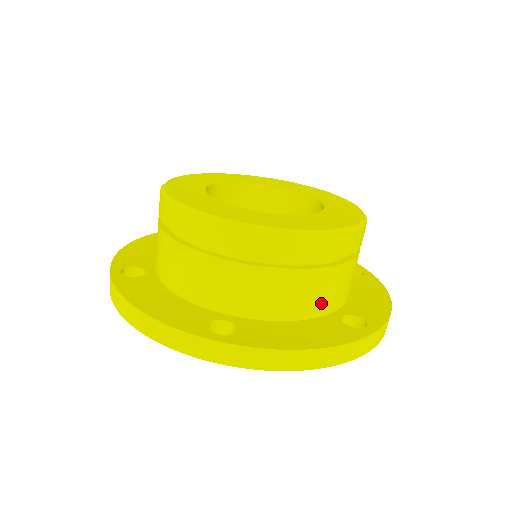
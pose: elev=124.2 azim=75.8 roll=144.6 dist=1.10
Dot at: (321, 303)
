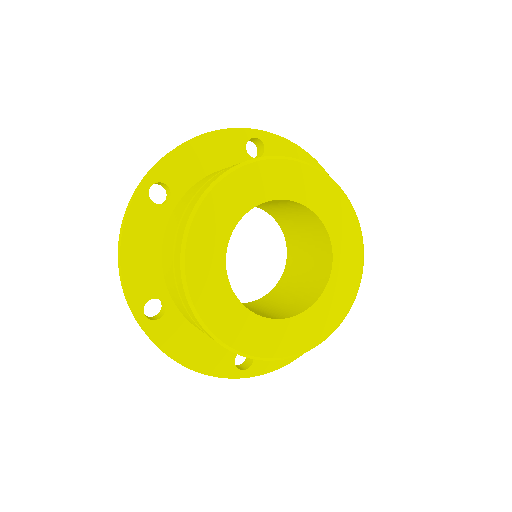
Dot at: occluded
